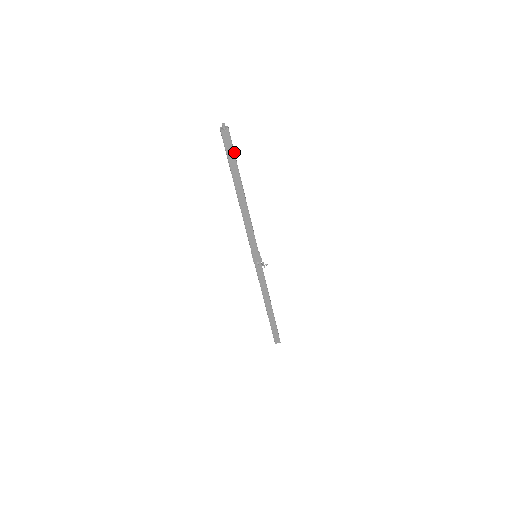
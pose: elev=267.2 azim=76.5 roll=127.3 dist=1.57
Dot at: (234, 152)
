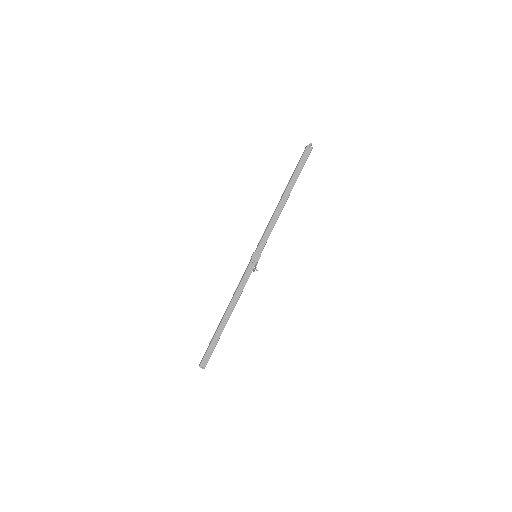
Dot at: occluded
